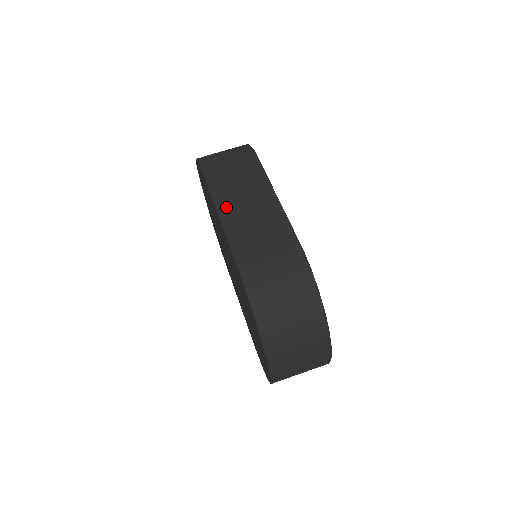
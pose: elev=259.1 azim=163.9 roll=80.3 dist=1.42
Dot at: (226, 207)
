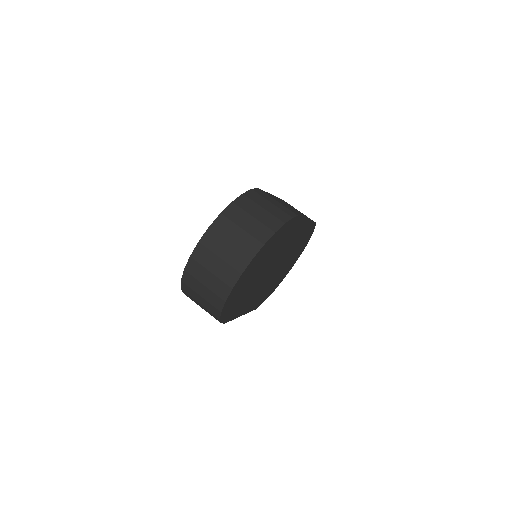
Dot at: (279, 199)
